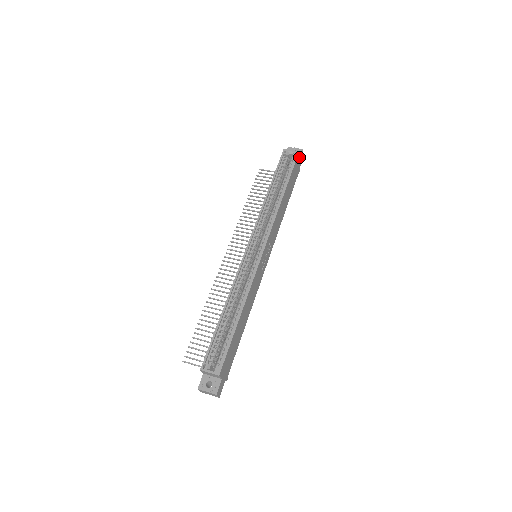
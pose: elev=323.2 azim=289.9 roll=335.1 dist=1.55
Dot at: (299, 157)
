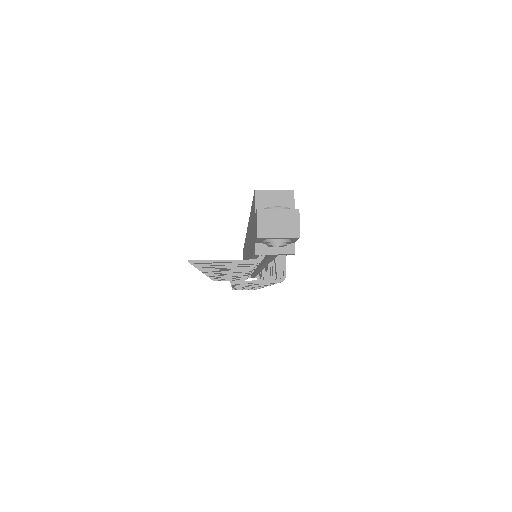
Dot at: occluded
